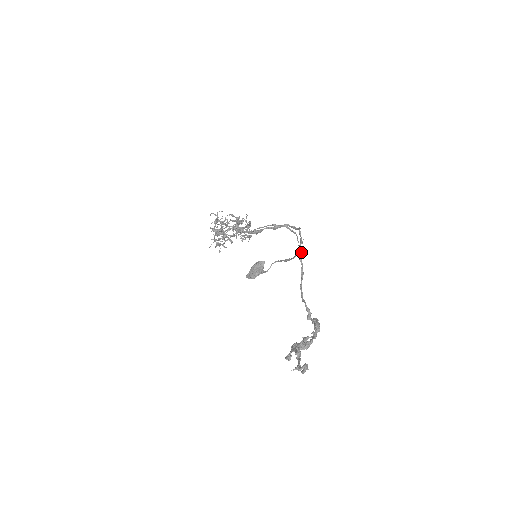
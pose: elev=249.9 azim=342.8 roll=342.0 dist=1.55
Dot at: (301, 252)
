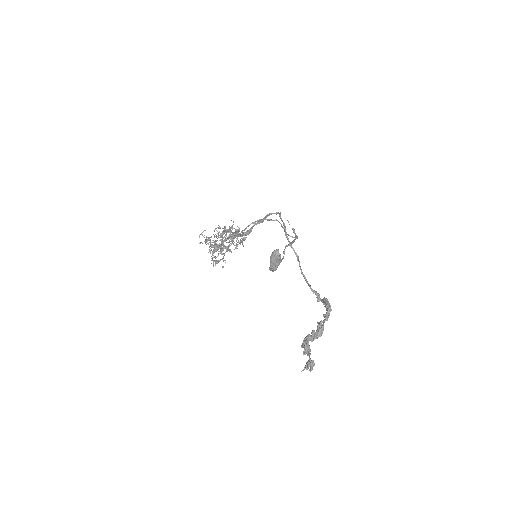
Dot at: (288, 238)
